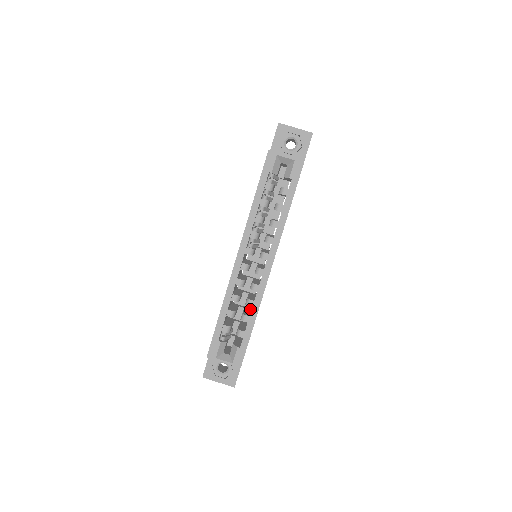
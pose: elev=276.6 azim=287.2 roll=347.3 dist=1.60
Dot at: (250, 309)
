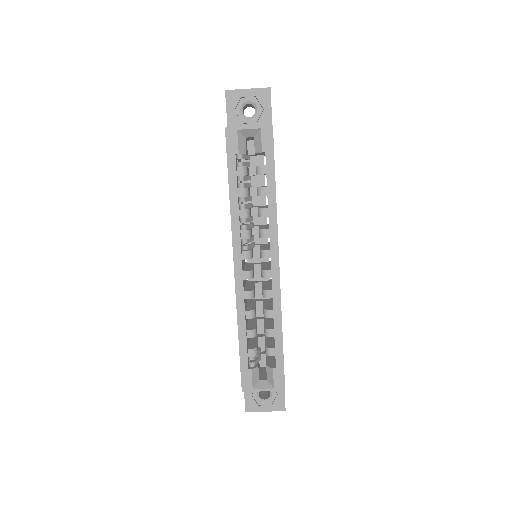
Dot at: (271, 318)
